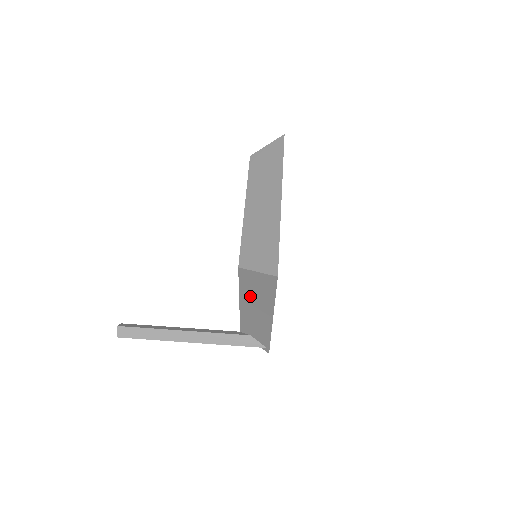
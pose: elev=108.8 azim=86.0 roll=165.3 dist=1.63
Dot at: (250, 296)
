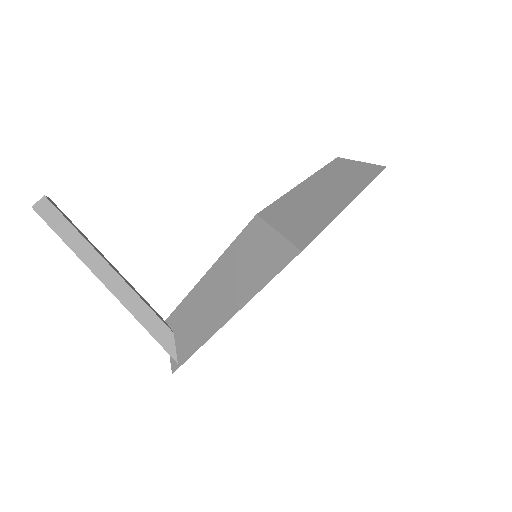
Dot at: (230, 269)
